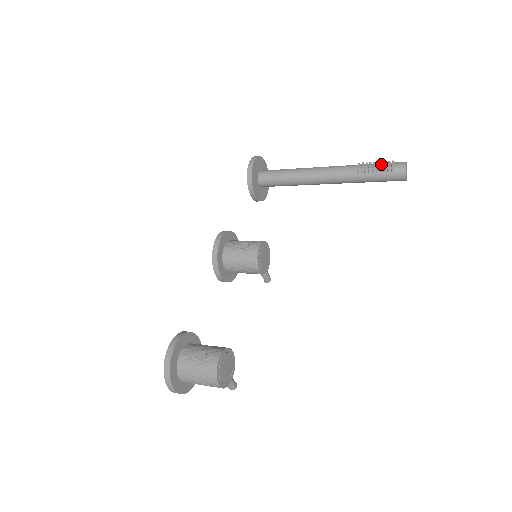
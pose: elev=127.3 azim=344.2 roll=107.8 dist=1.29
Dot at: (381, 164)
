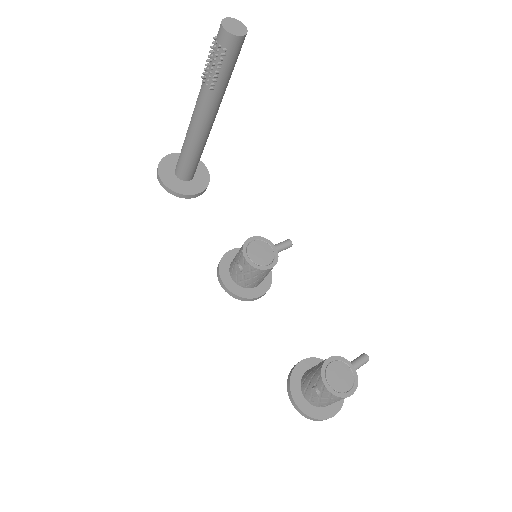
Dot at: (212, 57)
